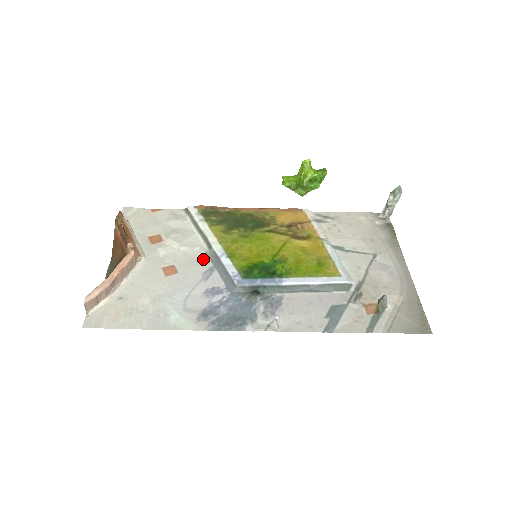
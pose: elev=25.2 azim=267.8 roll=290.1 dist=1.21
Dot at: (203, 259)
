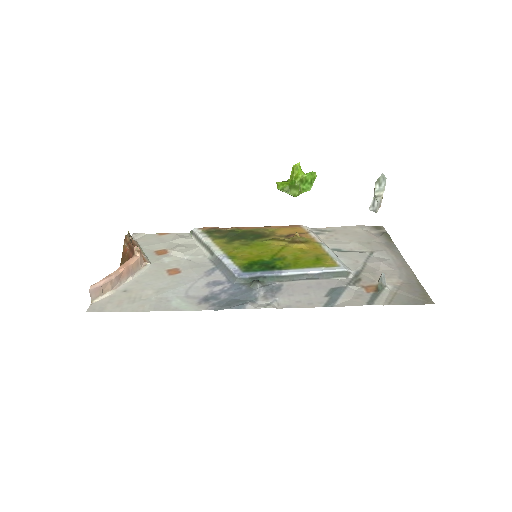
Dot at: (206, 263)
